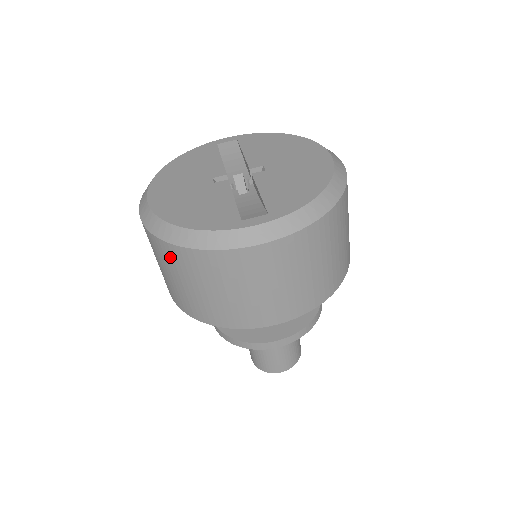
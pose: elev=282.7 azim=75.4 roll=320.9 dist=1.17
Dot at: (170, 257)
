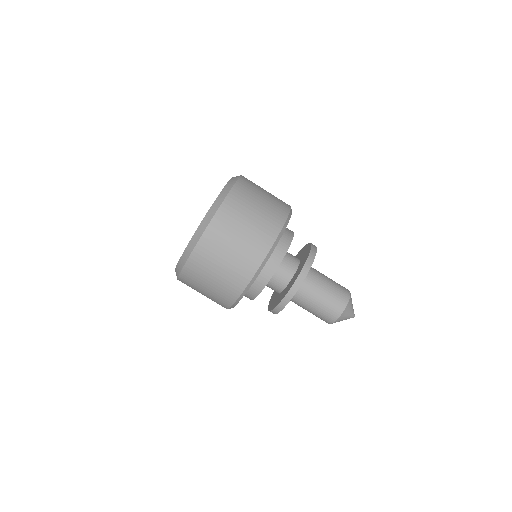
Dot at: (192, 275)
